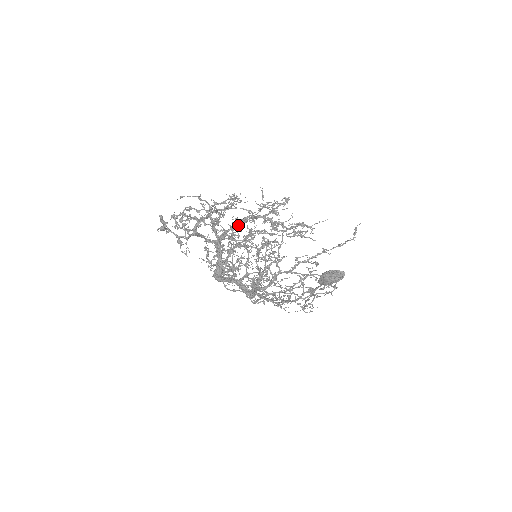
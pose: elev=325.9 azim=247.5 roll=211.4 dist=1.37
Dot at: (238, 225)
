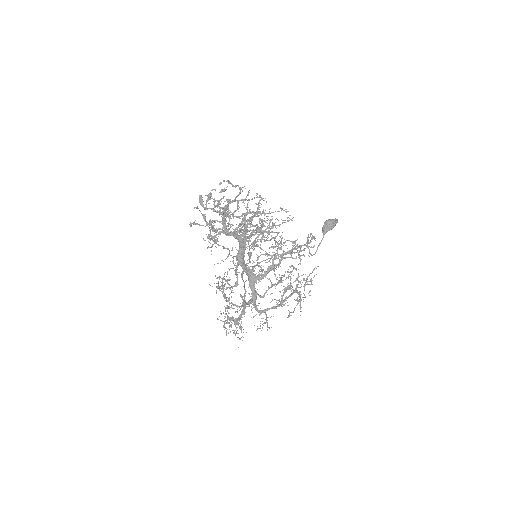
Dot at: (243, 226)
